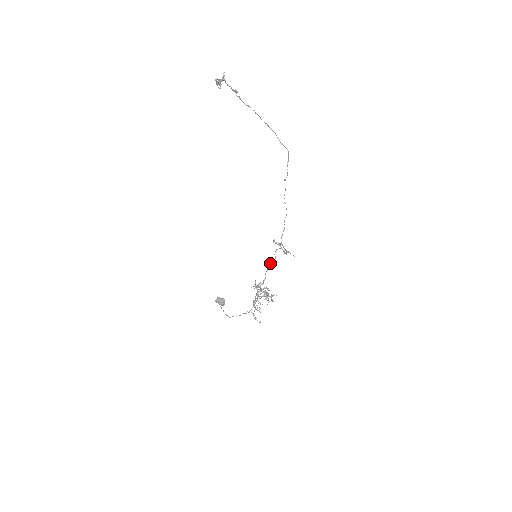
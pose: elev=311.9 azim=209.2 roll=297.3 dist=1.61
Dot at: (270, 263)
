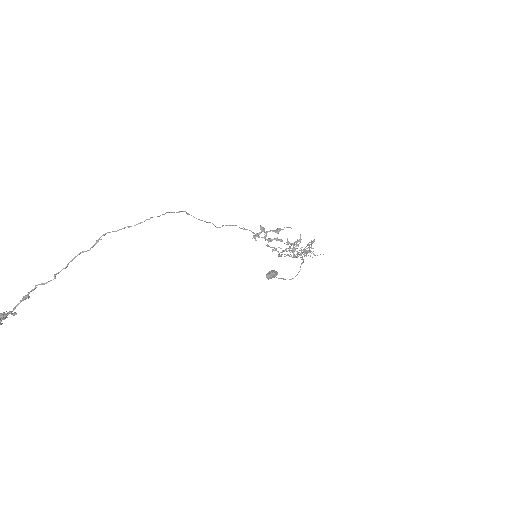
Dot at: occluded
